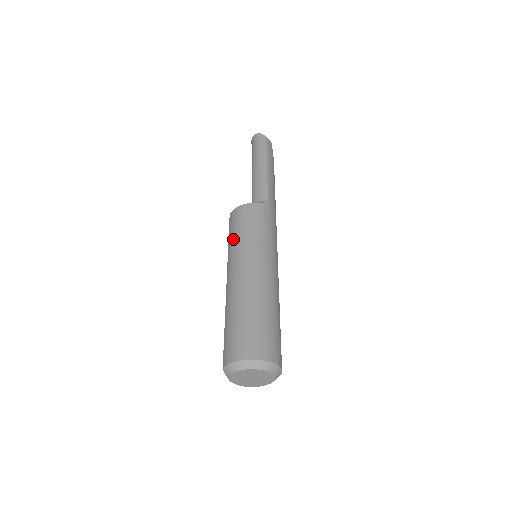
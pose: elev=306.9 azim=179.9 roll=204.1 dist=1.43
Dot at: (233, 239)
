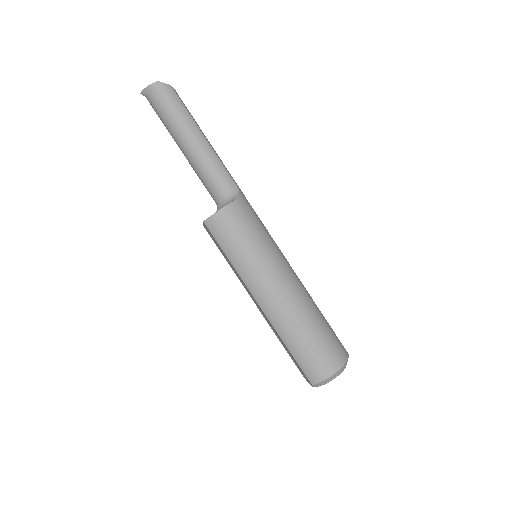
Dot at: (239, 255)
